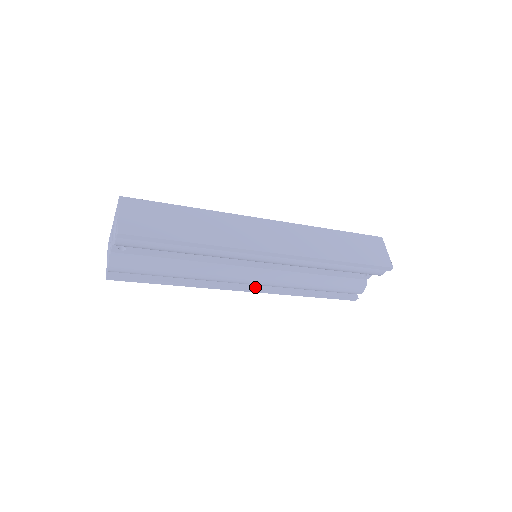
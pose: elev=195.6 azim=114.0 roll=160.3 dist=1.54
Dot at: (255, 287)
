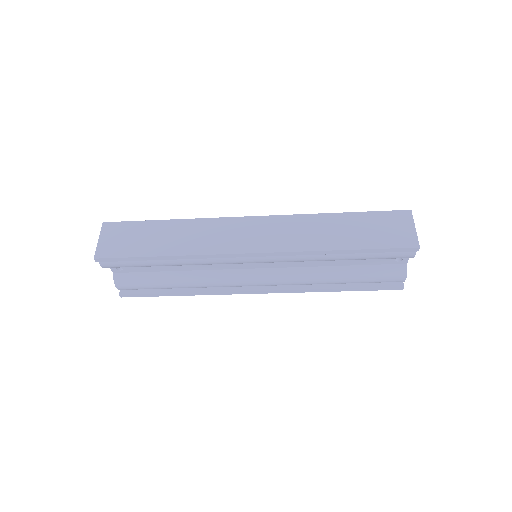
Dot at: (267, 288)
